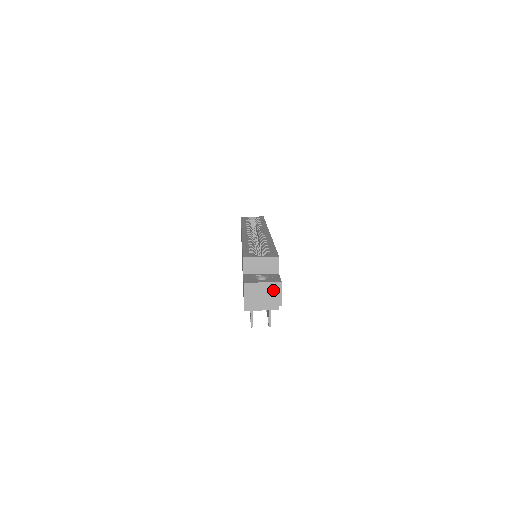
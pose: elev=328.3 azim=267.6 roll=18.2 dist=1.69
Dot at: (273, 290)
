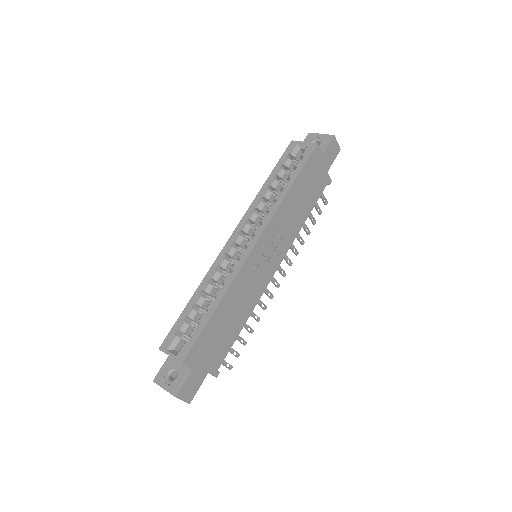
Dot at: occluded
